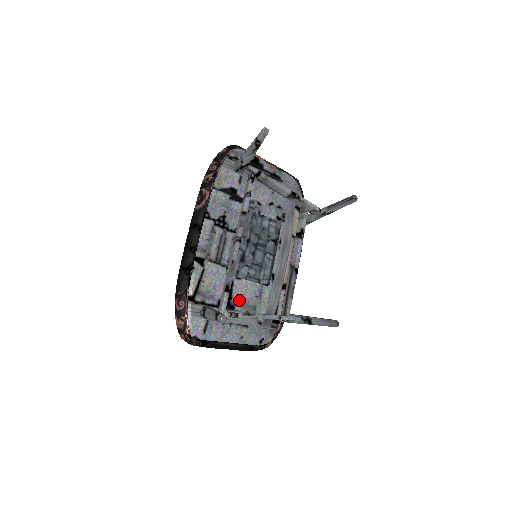
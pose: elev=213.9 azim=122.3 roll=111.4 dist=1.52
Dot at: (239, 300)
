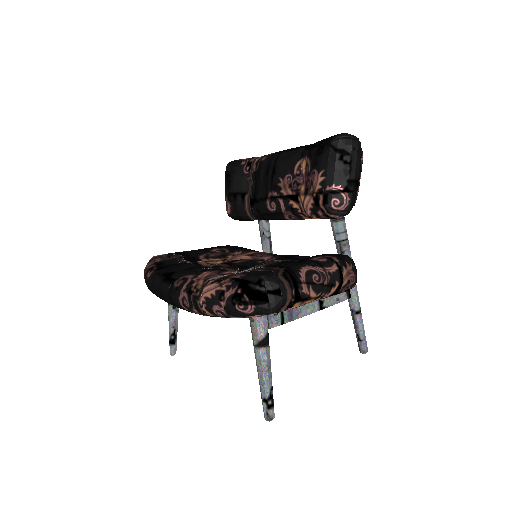
Dot at: occluded
